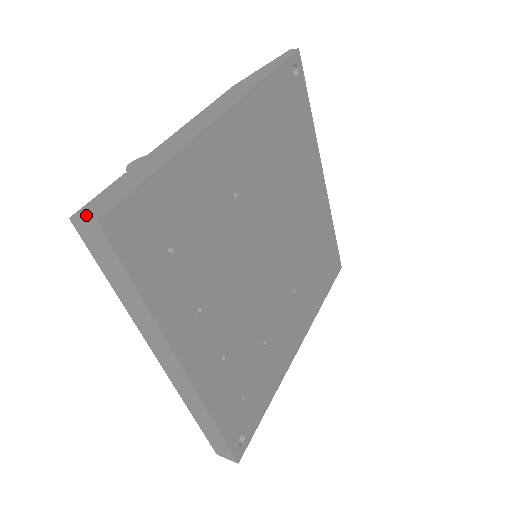
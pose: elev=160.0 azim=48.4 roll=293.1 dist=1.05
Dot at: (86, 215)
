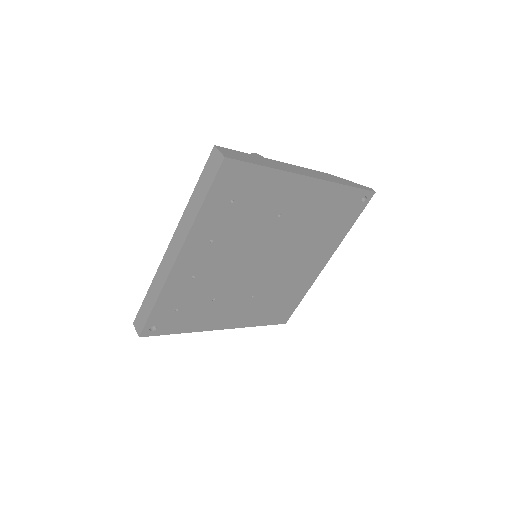
Dot at: (222, 151)
